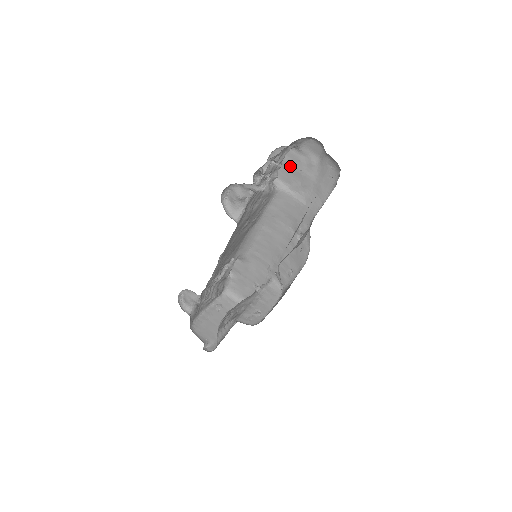
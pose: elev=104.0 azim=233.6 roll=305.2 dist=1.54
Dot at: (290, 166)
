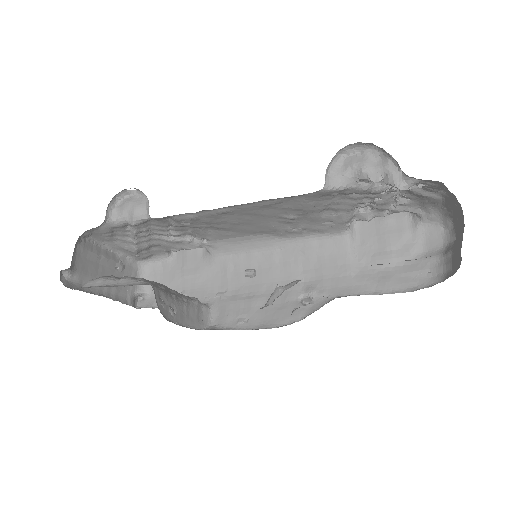
Dot at: (385, 229)
